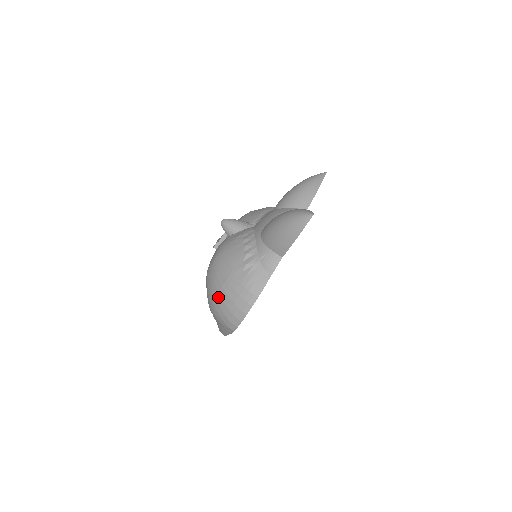
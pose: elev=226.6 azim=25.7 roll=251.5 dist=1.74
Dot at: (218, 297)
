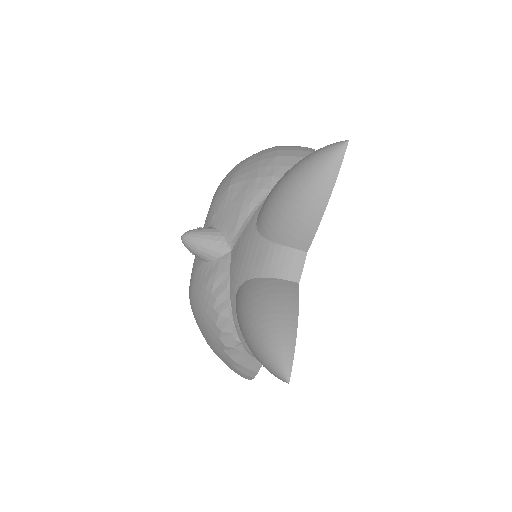
Dot at: occluded
